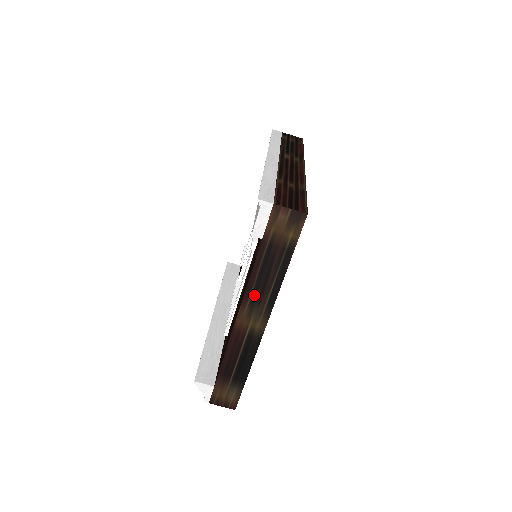
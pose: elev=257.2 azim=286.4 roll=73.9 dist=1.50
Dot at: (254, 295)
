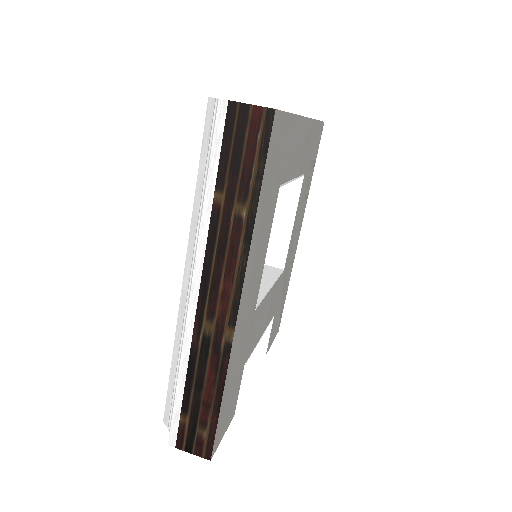
Dot at: occluded
